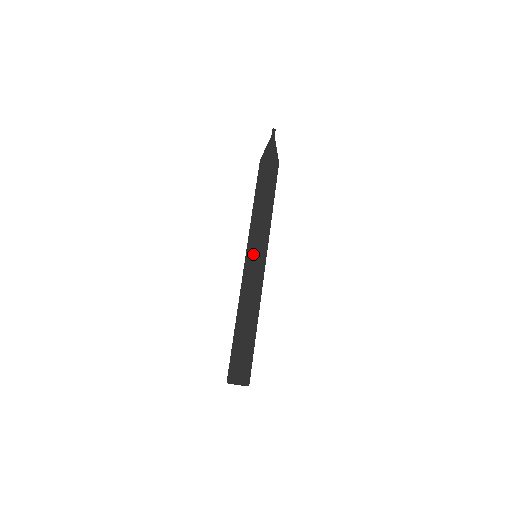
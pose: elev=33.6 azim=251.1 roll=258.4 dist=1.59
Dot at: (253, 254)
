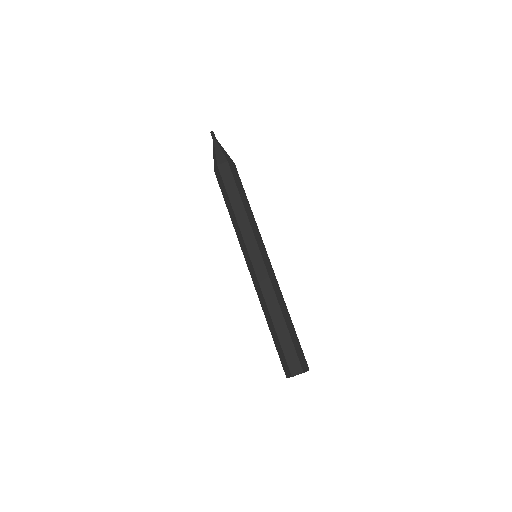
Dot at: (248, 259)
